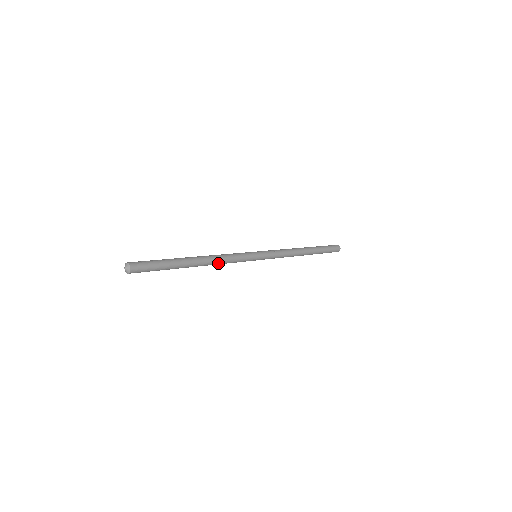
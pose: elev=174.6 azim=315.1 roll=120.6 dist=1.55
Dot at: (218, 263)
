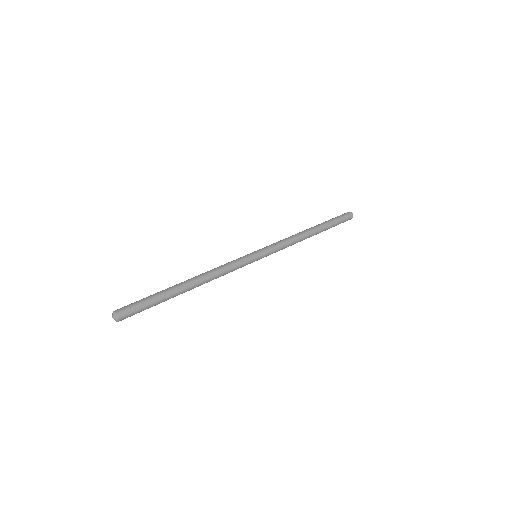
Dot at: (214, 278)
